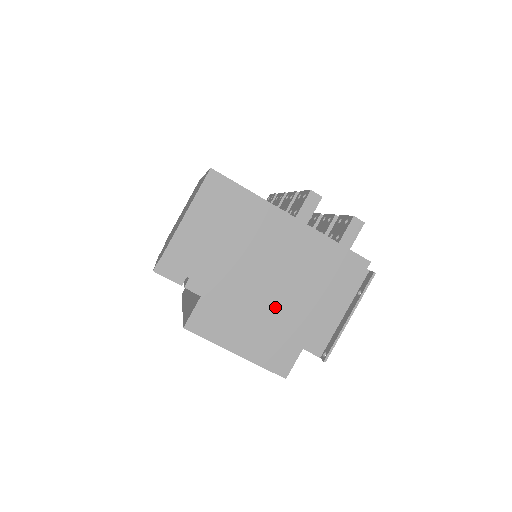
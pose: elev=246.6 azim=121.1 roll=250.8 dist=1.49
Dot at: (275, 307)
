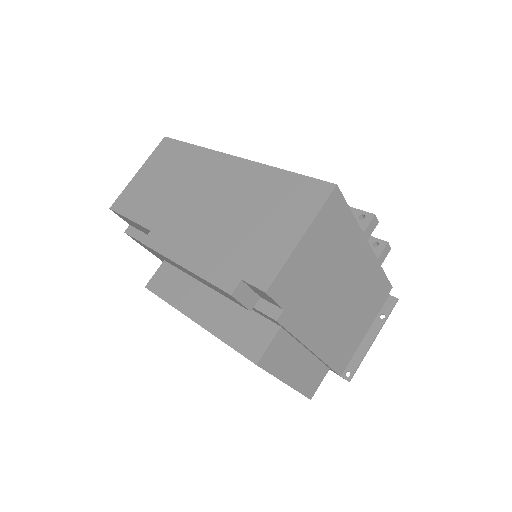
Dot at: (331, 334)
